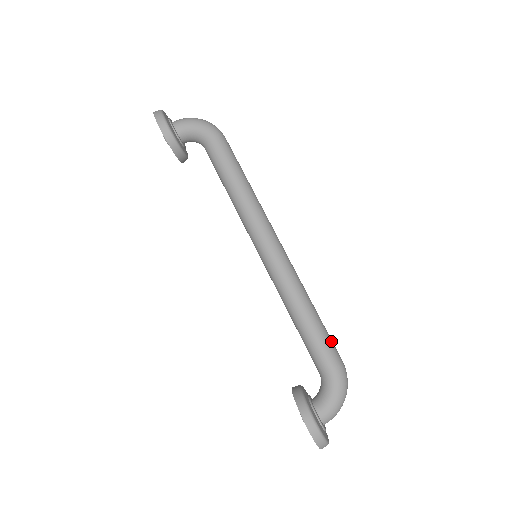
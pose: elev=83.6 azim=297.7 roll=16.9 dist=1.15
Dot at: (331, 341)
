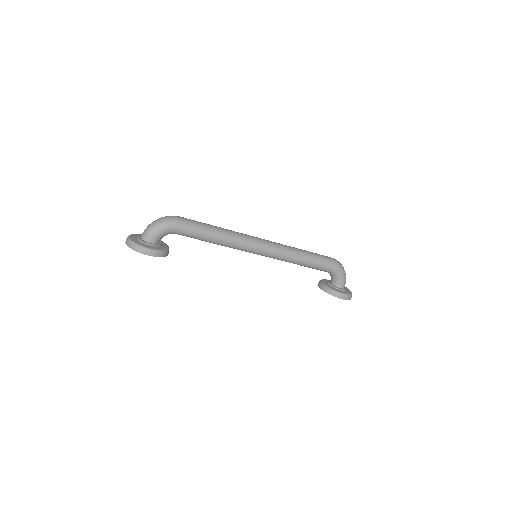
Dot at: (322, 257)
